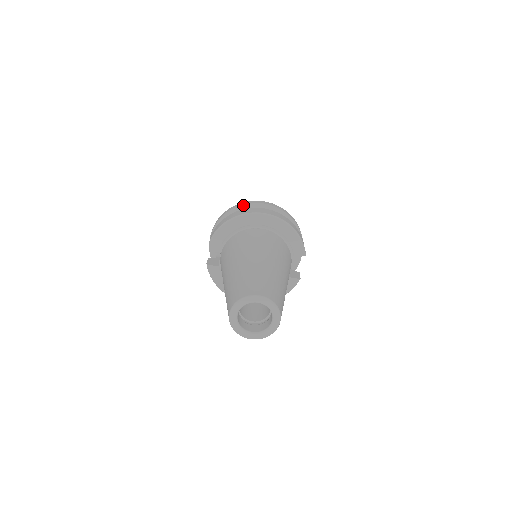
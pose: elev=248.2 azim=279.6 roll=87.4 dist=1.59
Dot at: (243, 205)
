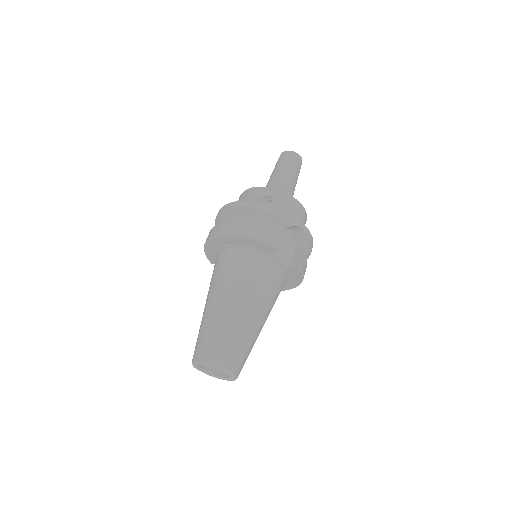
Dot at: (217, 217)
